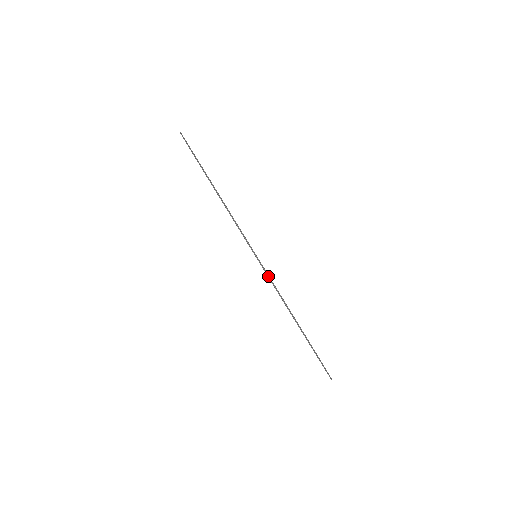
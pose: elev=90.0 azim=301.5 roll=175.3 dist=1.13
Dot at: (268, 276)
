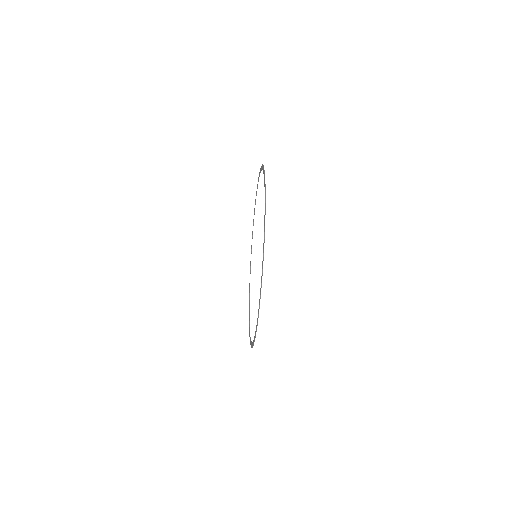
Dot at: occluded
